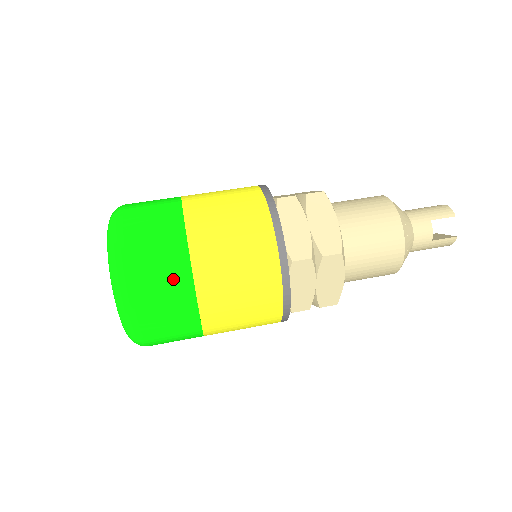
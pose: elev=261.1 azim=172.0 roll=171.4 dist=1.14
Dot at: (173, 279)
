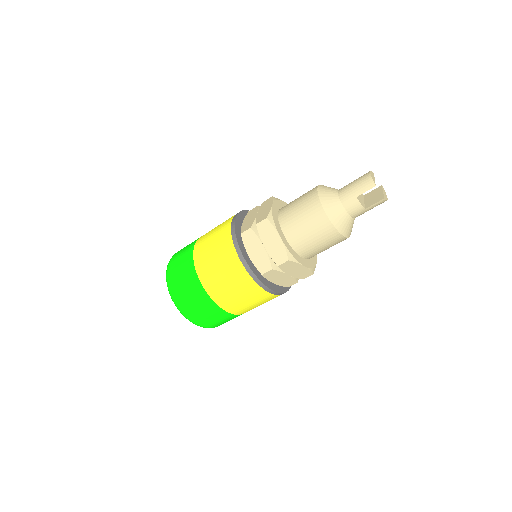
Dot at: (205, 306)
